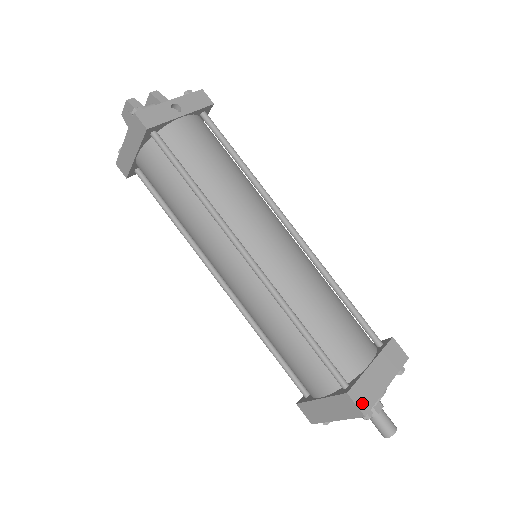
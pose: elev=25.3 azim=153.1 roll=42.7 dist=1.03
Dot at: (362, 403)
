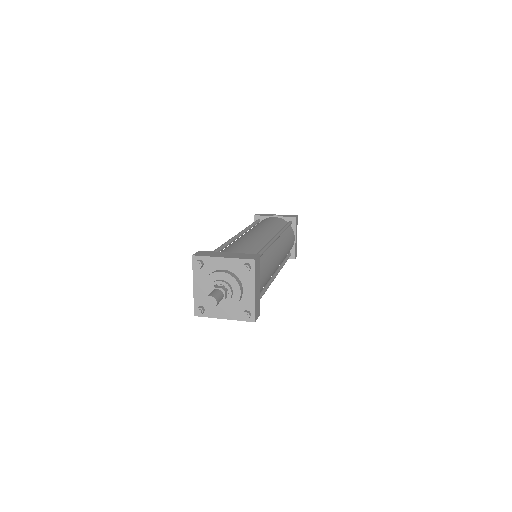
Dot at: (199, 254)
